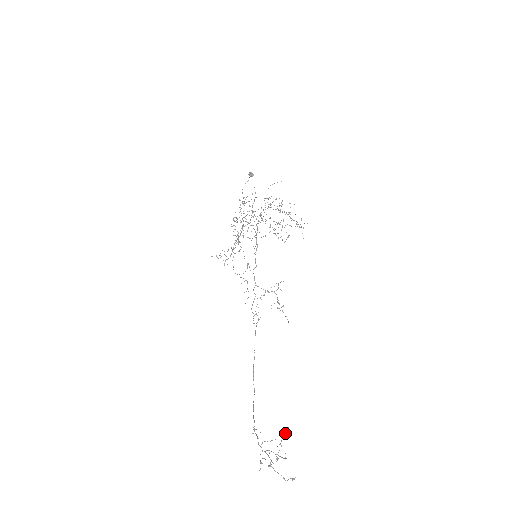
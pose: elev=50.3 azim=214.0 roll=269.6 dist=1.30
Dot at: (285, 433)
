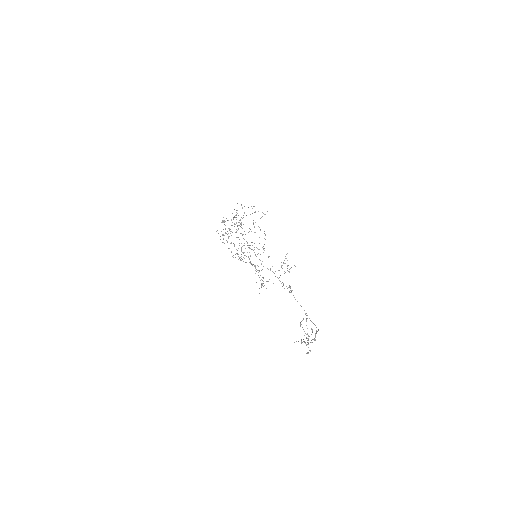
Dot at: (307, 318)
